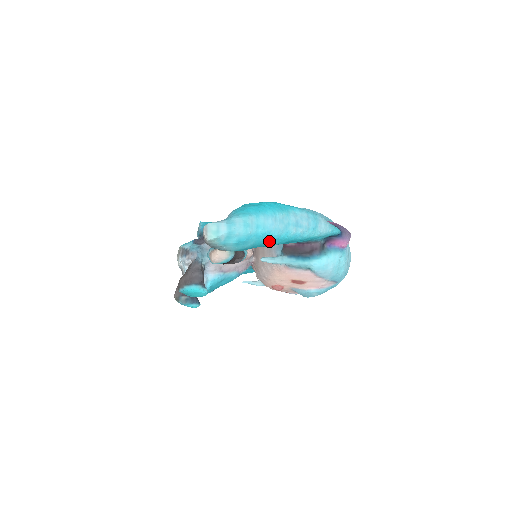
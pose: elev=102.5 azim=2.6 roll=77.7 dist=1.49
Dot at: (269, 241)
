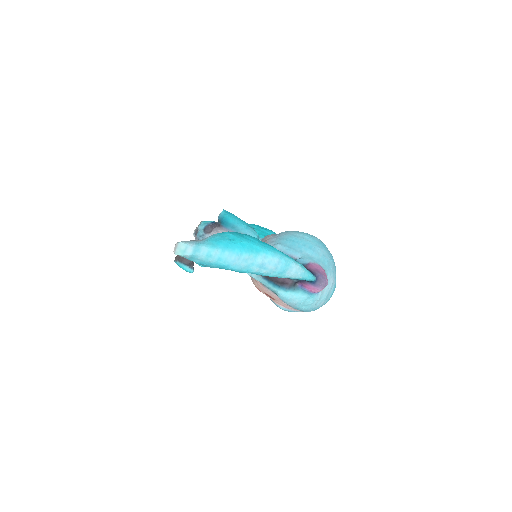
Dot at: (231, 270)
